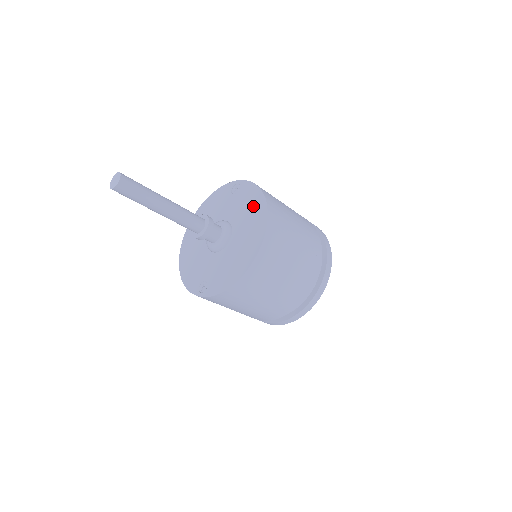
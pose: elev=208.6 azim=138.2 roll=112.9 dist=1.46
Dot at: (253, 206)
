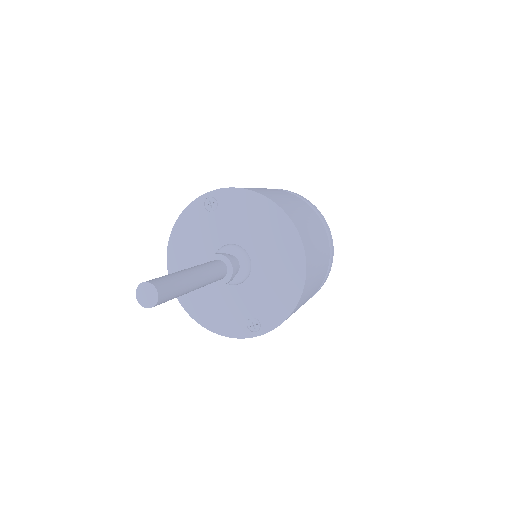
Dot at: (256, 213)
